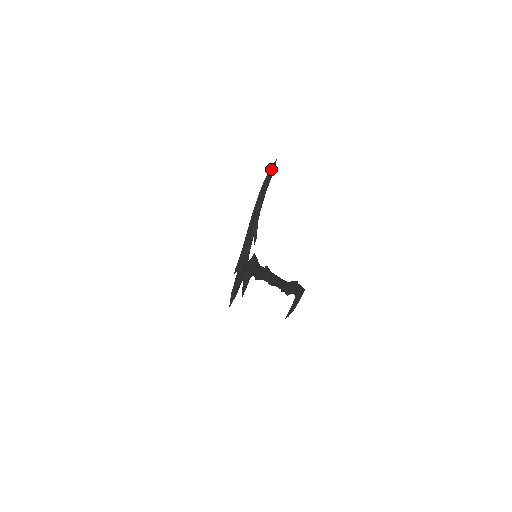
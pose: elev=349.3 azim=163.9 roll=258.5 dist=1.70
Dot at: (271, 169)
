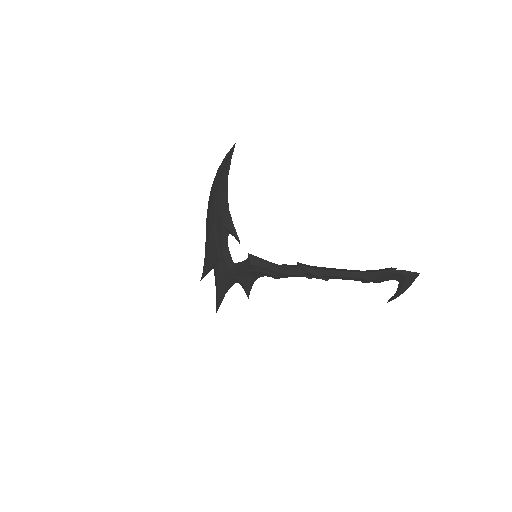
Dot at: (229, 156)
